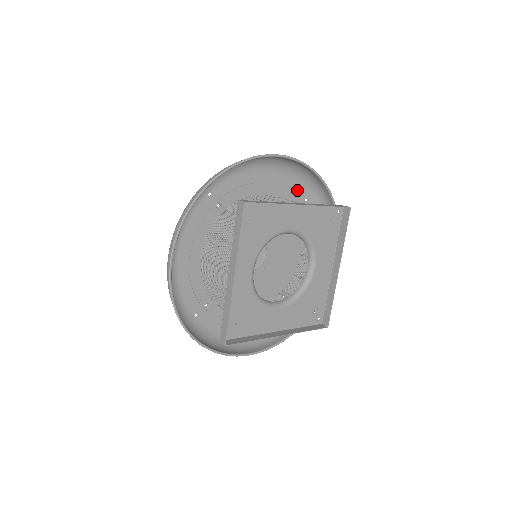
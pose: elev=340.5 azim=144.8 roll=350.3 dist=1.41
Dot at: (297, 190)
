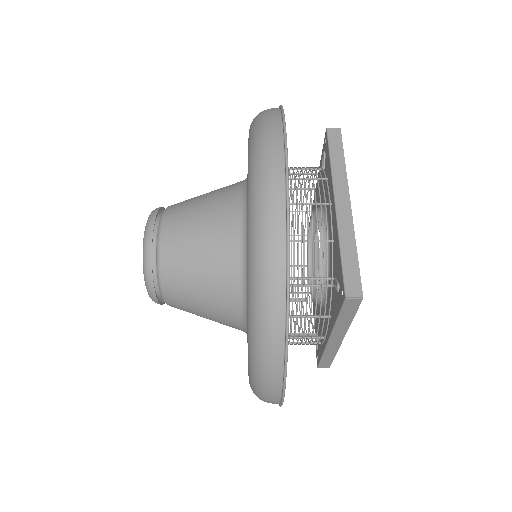
Dot at: occluded
